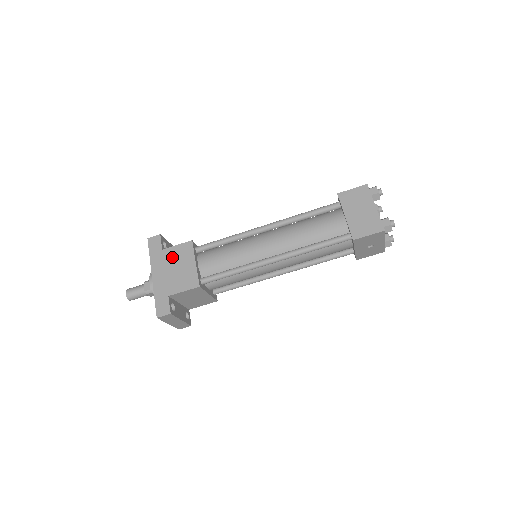
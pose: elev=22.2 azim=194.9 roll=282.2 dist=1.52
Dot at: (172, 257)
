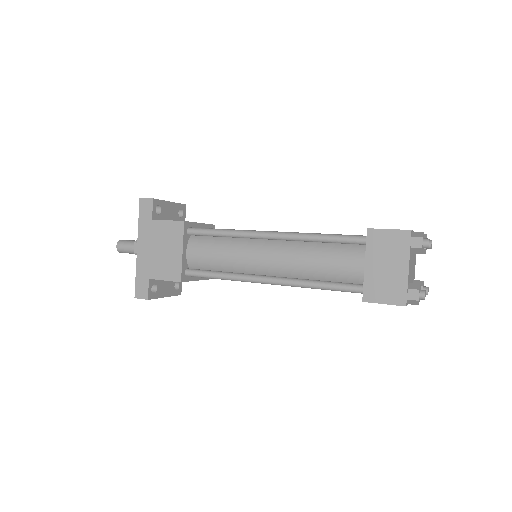
Dot at: (160, 234)
